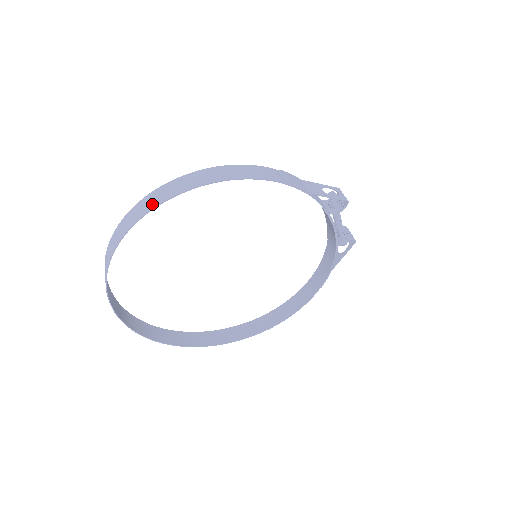
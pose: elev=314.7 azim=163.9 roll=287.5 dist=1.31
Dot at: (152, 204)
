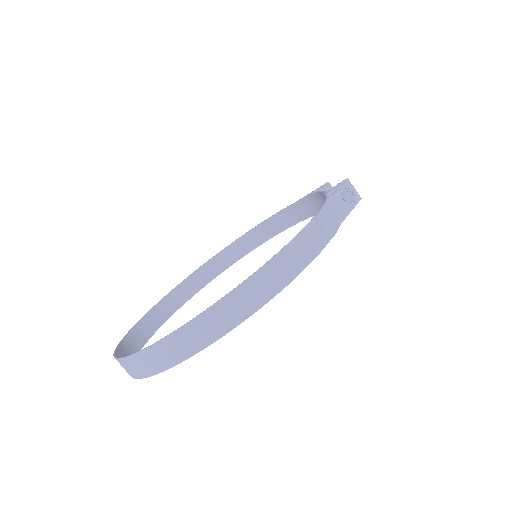
Dot at: (210, 336)
